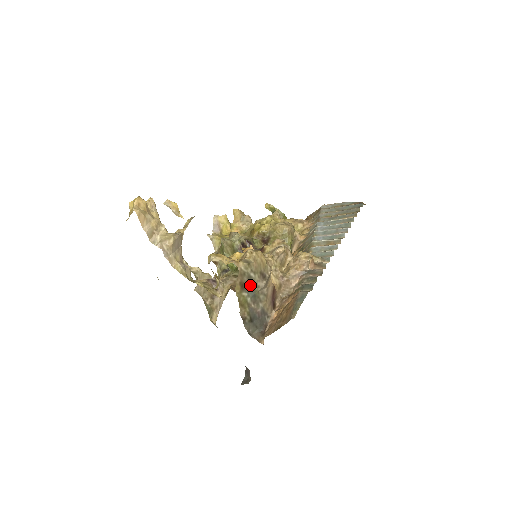
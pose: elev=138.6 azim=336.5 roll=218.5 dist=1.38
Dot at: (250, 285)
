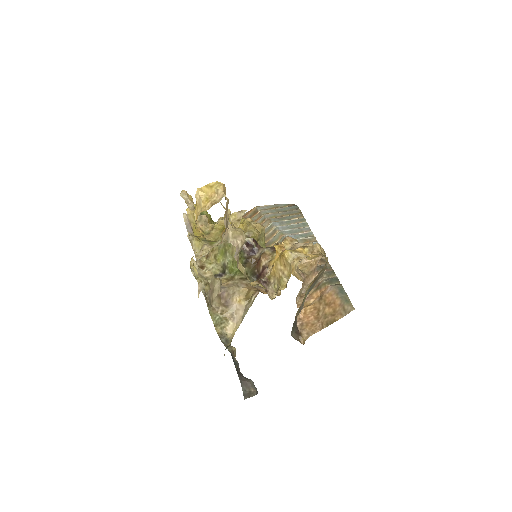
Dot at: (315, 281)
